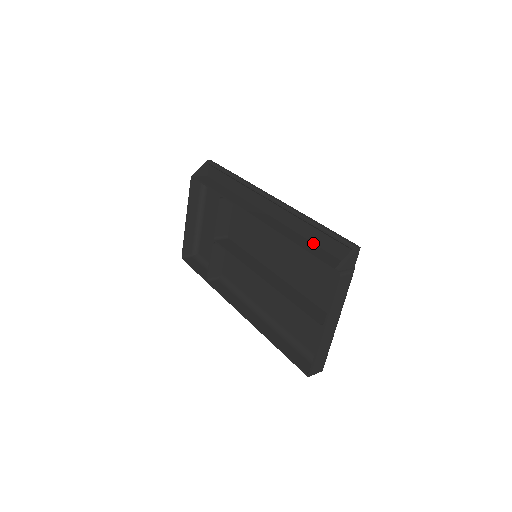
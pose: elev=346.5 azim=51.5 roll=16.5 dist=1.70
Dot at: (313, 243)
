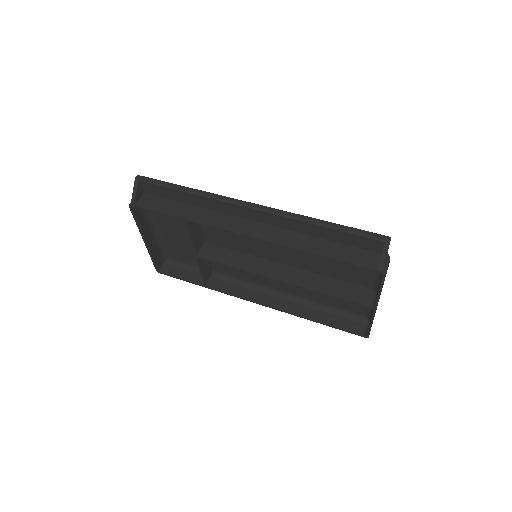
Dot at: (330, 241)
